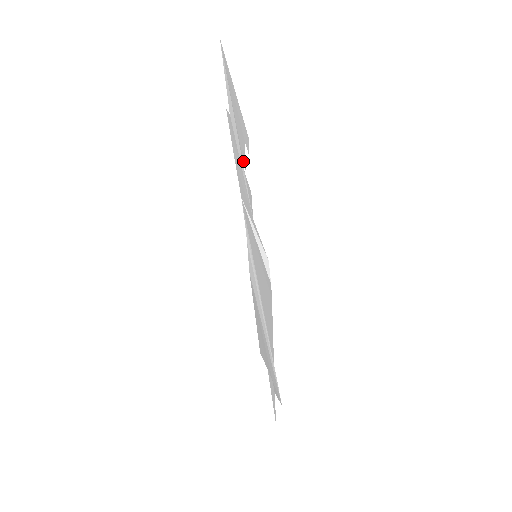
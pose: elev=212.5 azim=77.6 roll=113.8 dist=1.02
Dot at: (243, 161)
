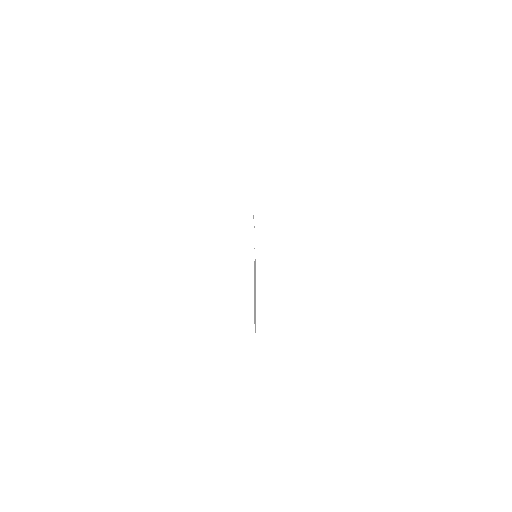
Dot at: occluded
